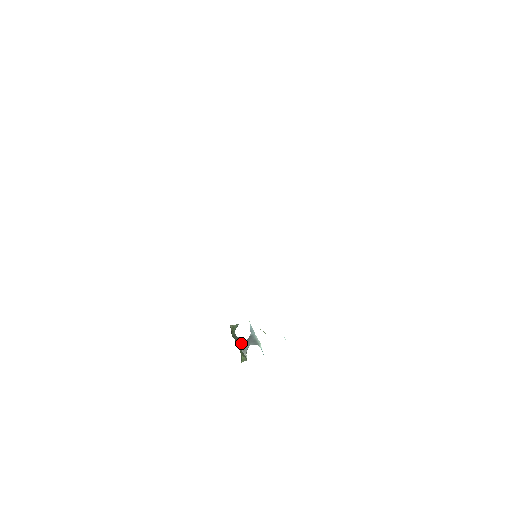
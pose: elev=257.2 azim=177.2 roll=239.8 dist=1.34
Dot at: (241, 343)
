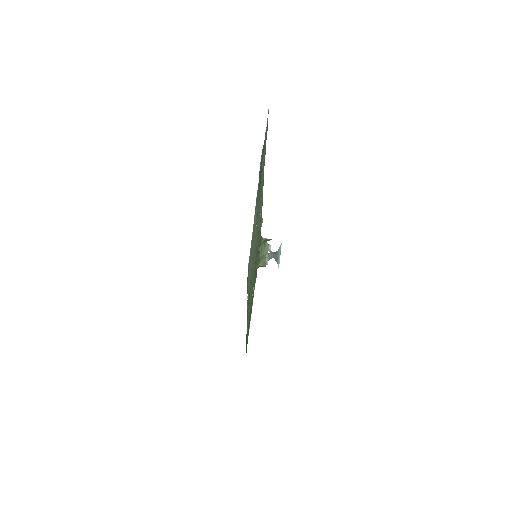
Dot at: (269, 251)
